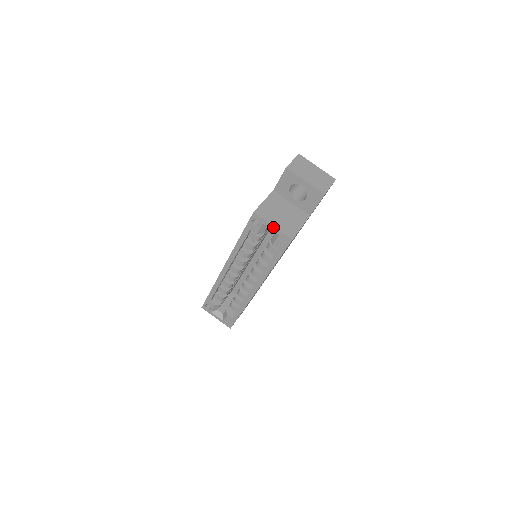
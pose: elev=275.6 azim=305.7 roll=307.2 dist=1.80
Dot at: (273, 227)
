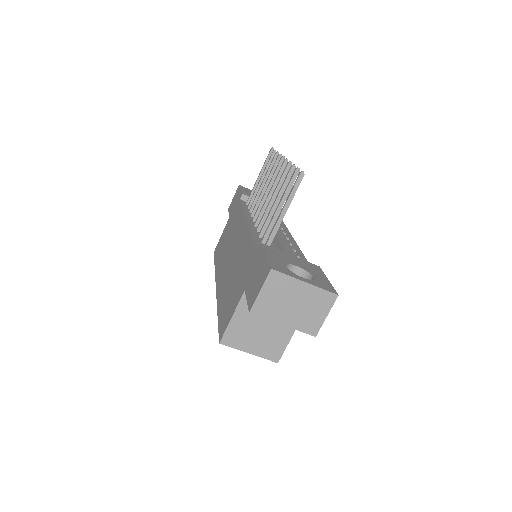
Dot at: (250, 353)
